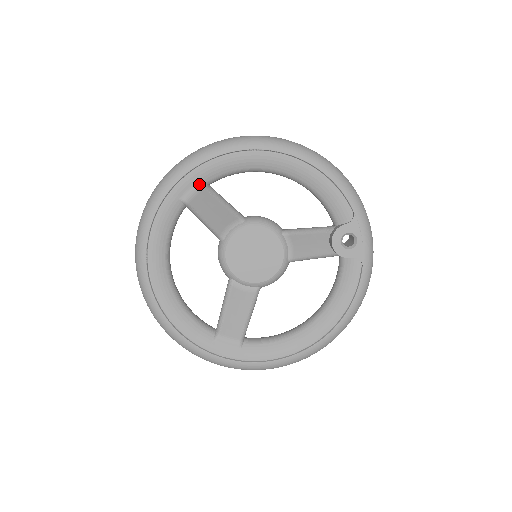
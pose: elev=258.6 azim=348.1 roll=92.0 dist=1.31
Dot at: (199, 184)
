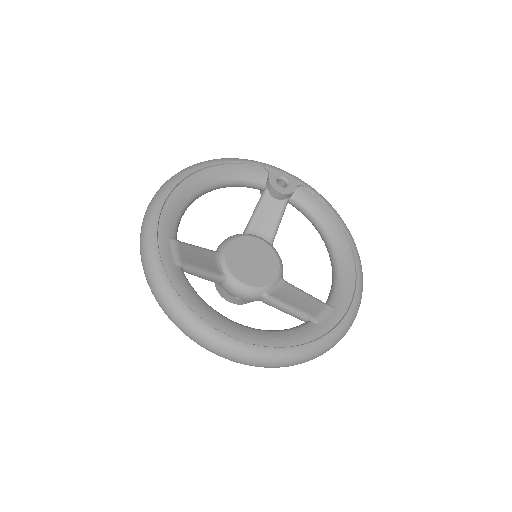
Dot at: (172, 243)
